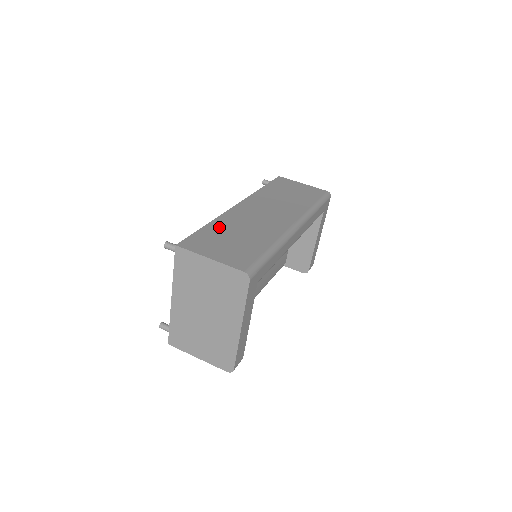
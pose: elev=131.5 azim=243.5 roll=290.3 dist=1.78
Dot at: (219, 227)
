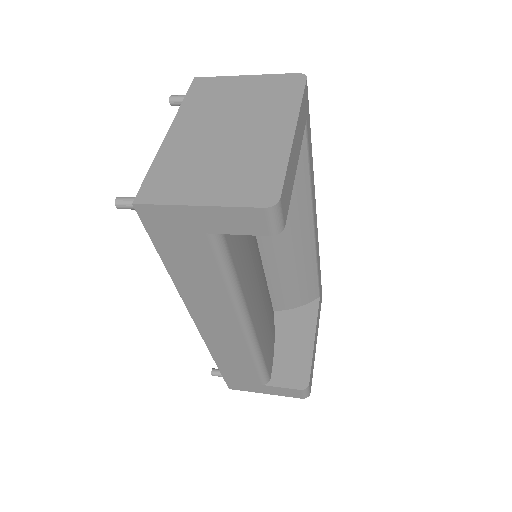
Dot at: occluded
